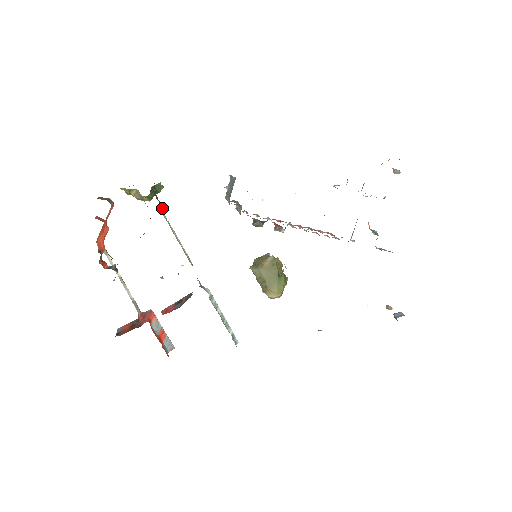
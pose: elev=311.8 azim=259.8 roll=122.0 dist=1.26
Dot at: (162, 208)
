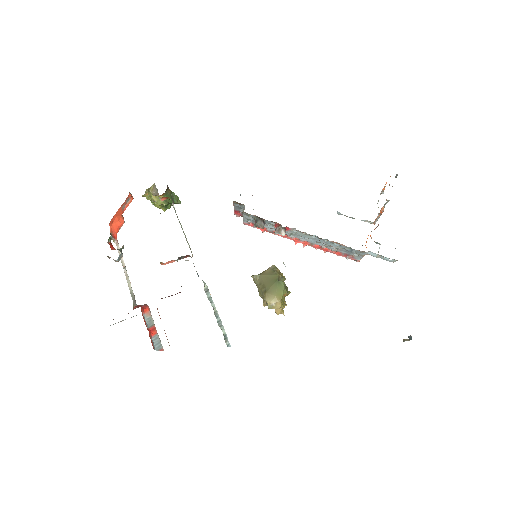
Dot at: occluded
